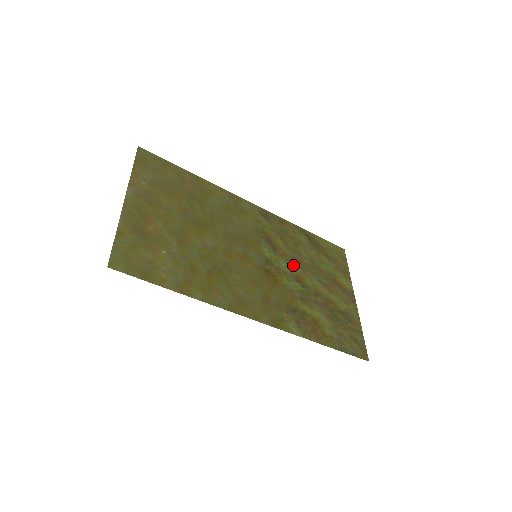
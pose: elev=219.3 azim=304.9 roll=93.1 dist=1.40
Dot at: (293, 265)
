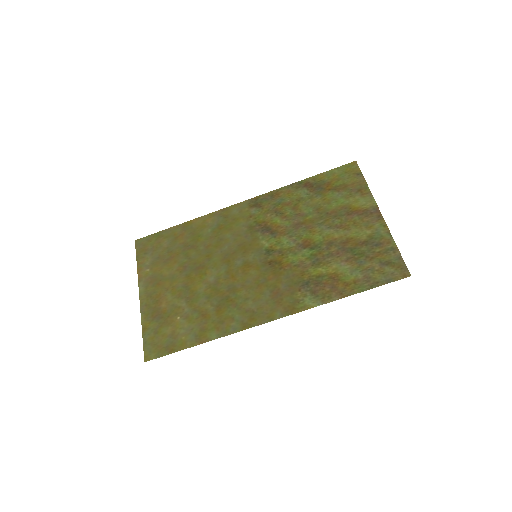
Dot at: (296, 233)
